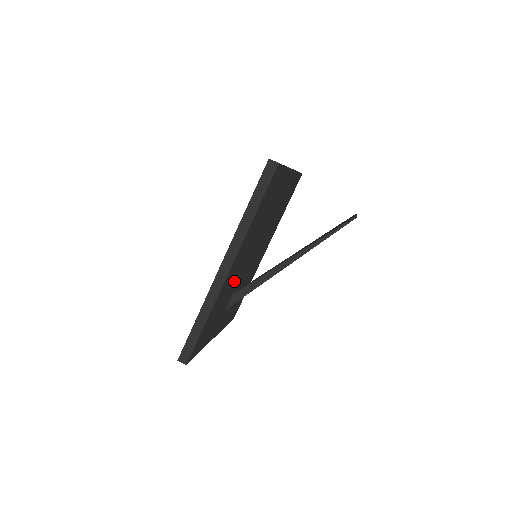
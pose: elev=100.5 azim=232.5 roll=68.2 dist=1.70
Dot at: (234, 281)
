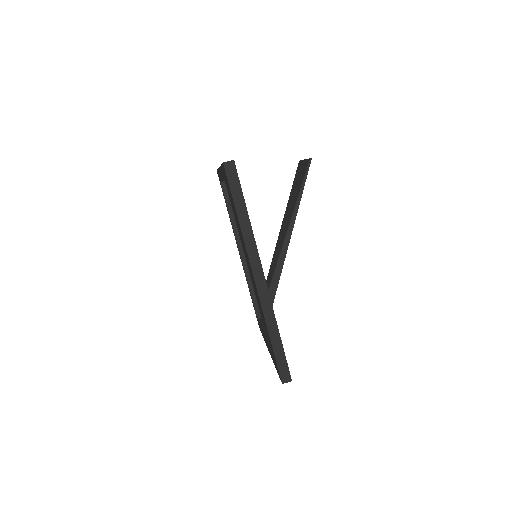
Dot at: occluded
